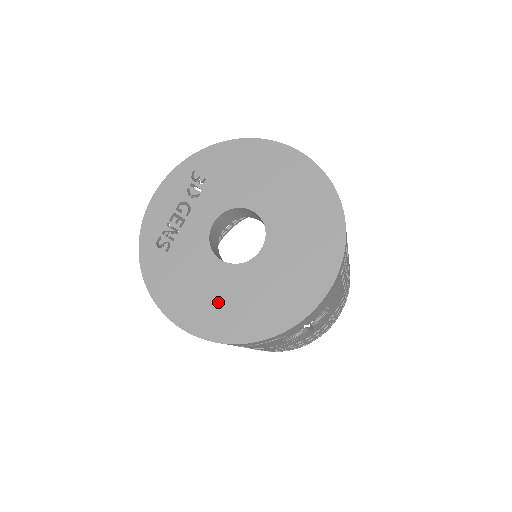
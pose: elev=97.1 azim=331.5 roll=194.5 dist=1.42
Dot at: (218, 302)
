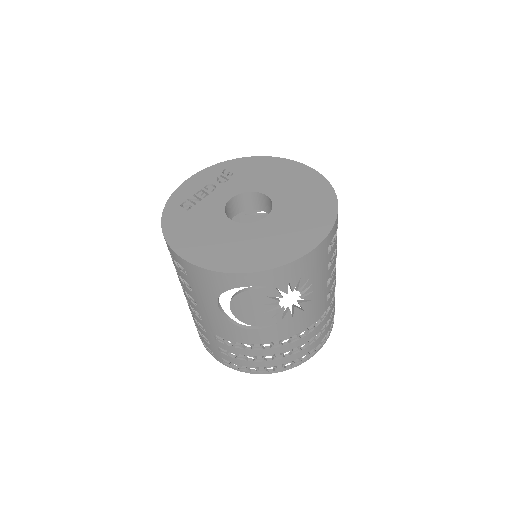
Dot at: (220, 244)
